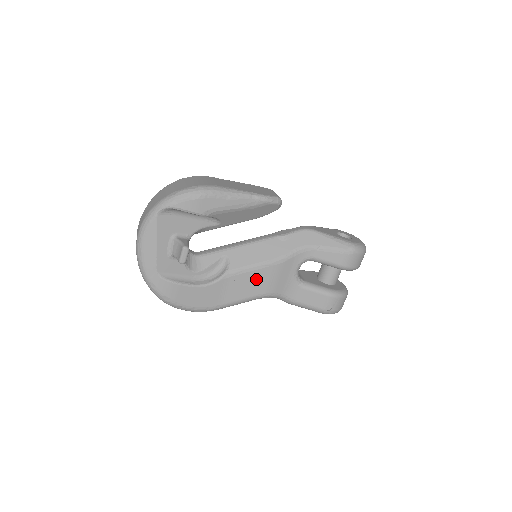
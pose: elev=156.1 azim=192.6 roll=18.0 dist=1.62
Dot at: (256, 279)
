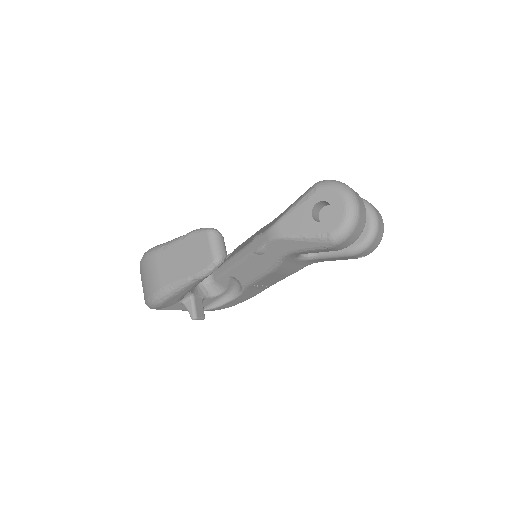
Dot at: (270, 279)
